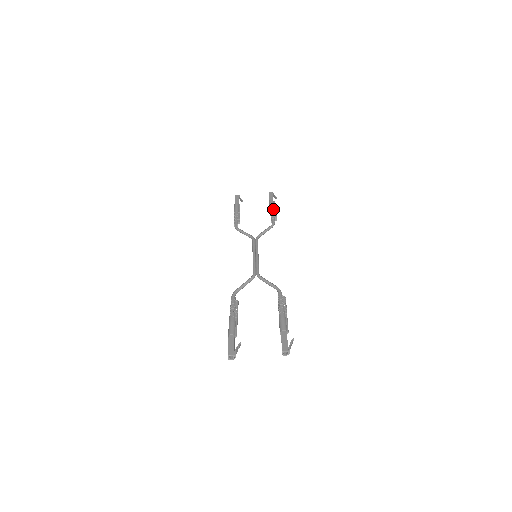
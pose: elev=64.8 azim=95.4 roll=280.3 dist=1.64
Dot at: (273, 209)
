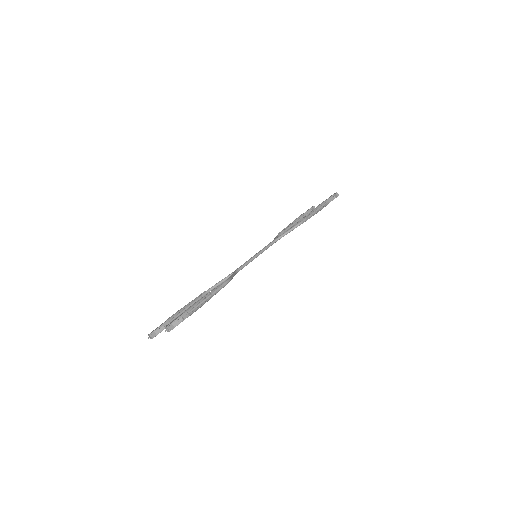
Dot at: (315, 209)
